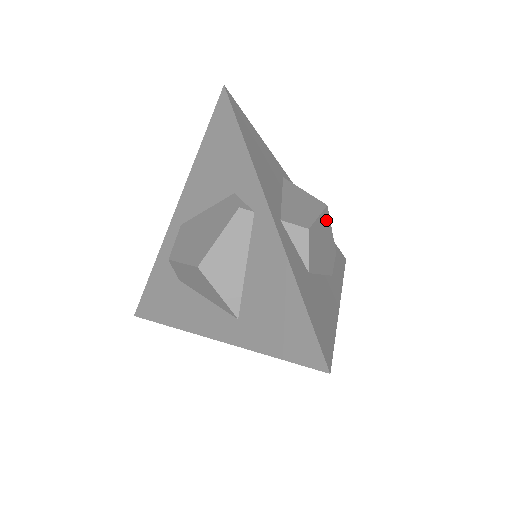
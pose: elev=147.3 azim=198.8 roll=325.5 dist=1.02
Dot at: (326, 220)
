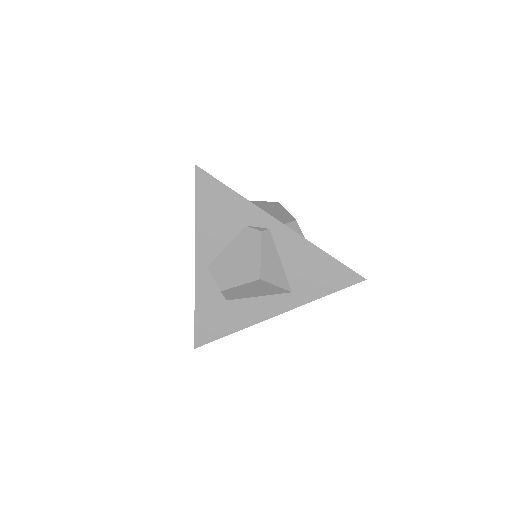
Dot at: occluded
